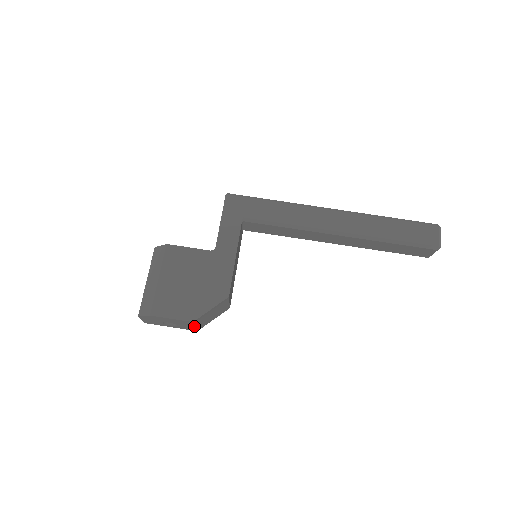
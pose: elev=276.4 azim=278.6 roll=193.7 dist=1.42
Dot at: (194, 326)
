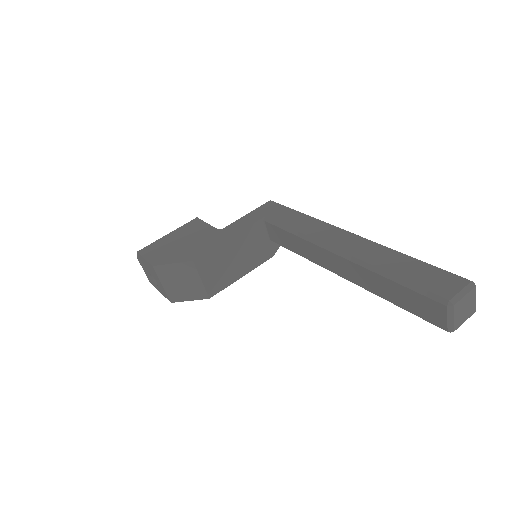
Dot at: (161, 283)
